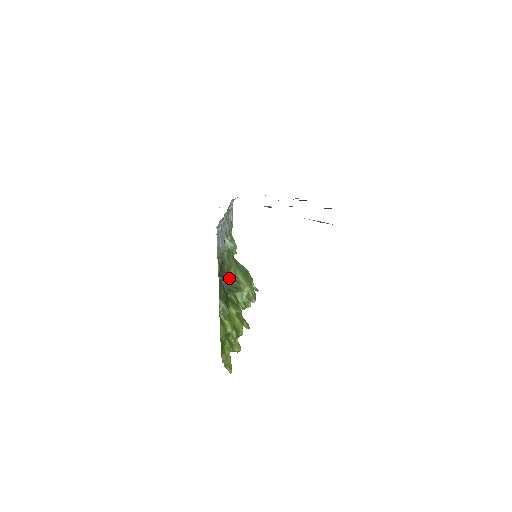
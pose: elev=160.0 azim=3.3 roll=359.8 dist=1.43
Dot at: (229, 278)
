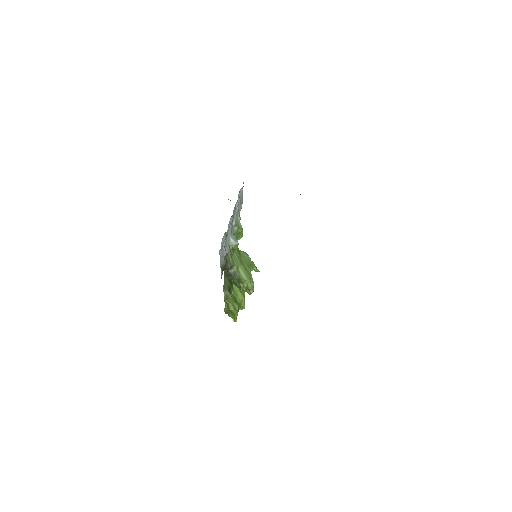
Dot at: (232, 273)
